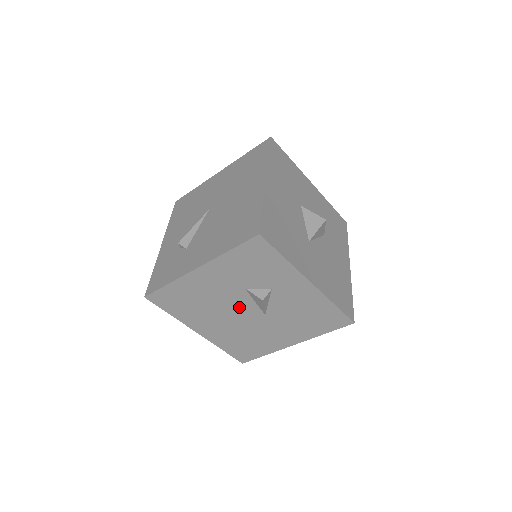
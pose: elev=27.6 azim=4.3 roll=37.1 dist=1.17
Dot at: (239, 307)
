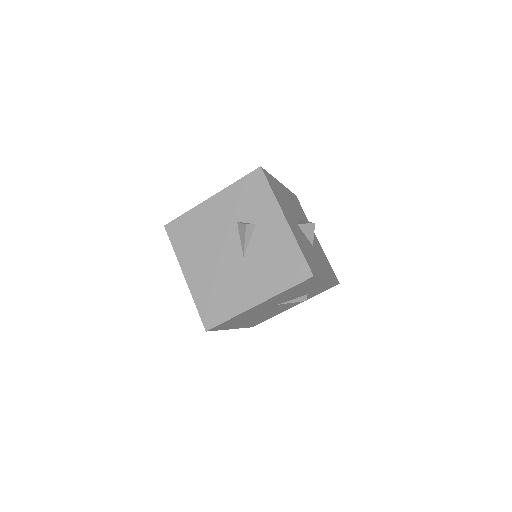
Dot at: (227, 244)
